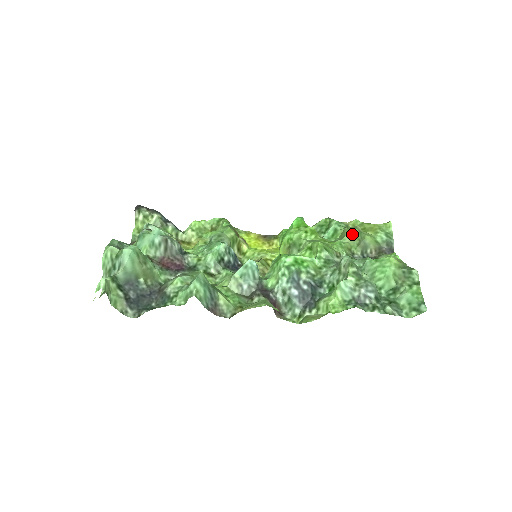
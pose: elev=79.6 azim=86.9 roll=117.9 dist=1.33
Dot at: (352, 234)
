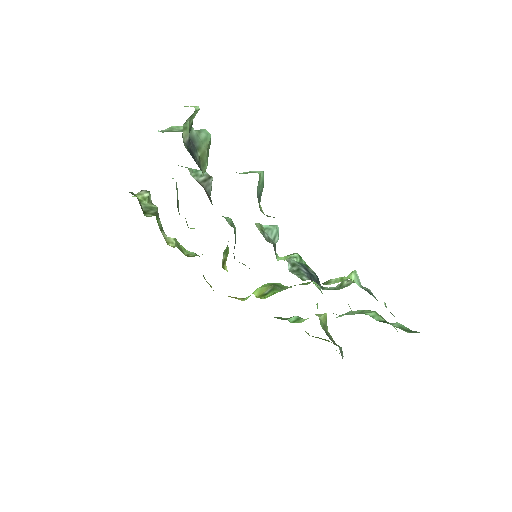
Dot at: (322, 314)
